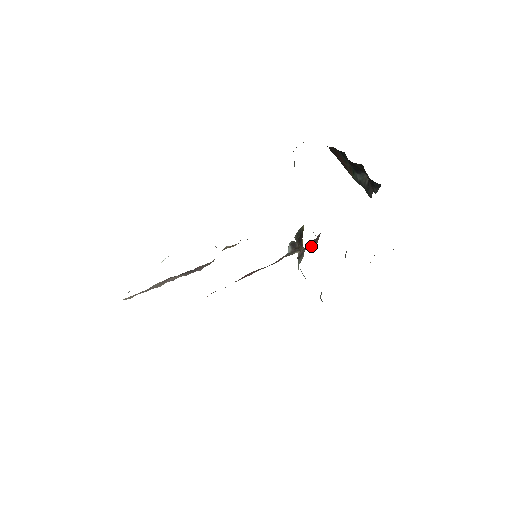
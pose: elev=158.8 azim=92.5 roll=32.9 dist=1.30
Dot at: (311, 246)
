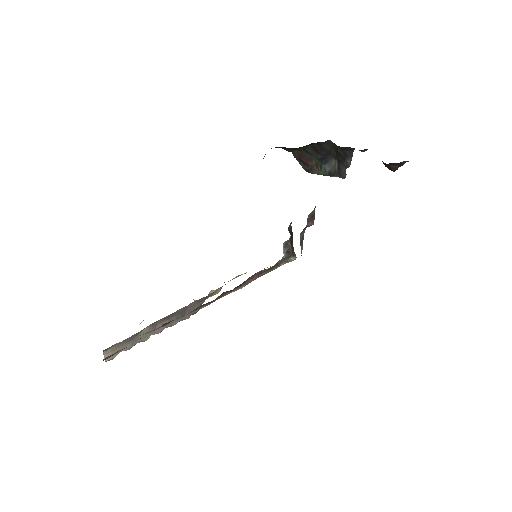
Dot at: (310, 223)
